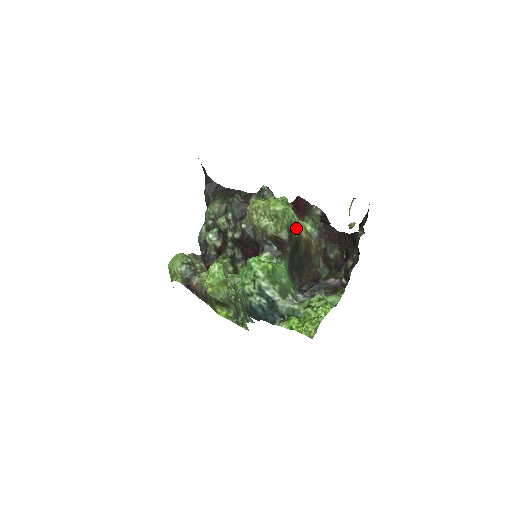
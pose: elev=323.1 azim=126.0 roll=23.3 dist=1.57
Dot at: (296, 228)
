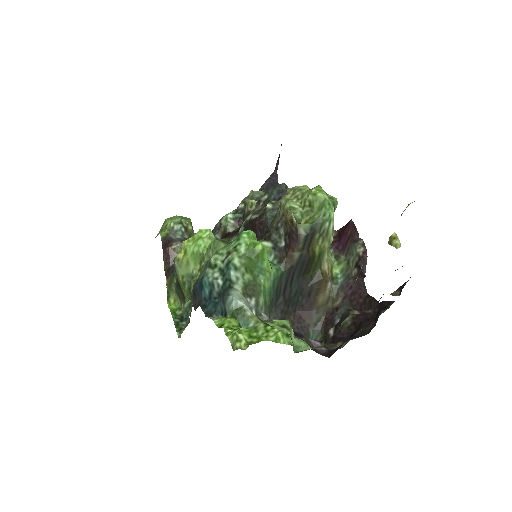
Dot at: (323, 242)
